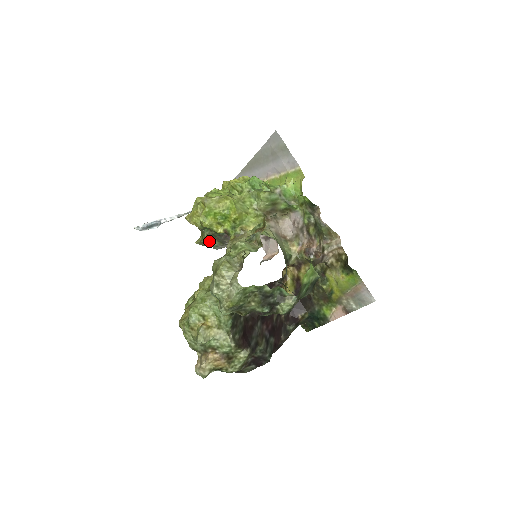
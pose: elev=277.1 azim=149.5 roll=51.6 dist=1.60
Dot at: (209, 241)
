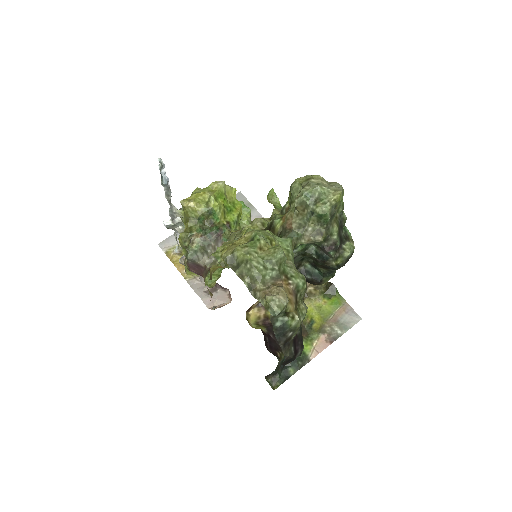
Dot at: (190, 242)
